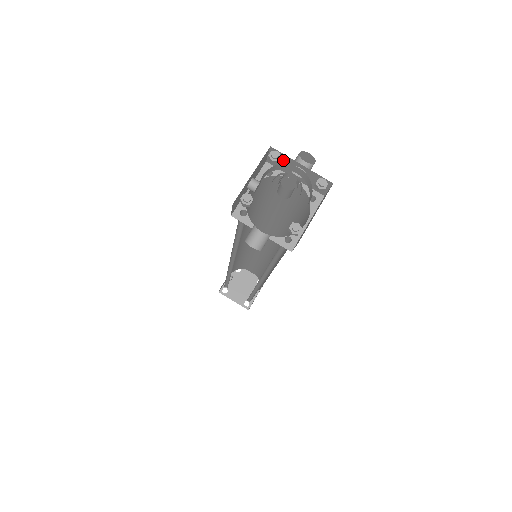
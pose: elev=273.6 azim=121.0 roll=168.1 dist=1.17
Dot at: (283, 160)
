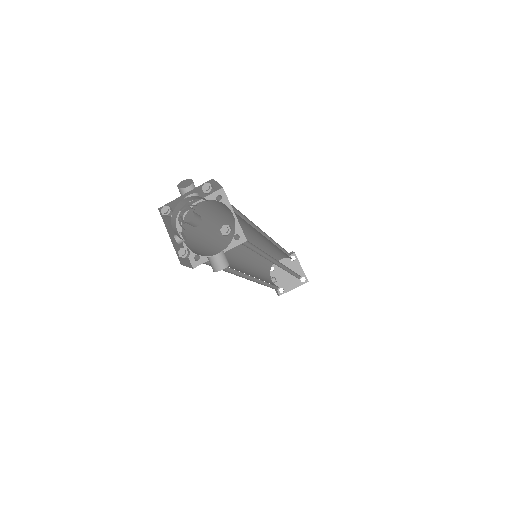
Dot at: (175, 204)
